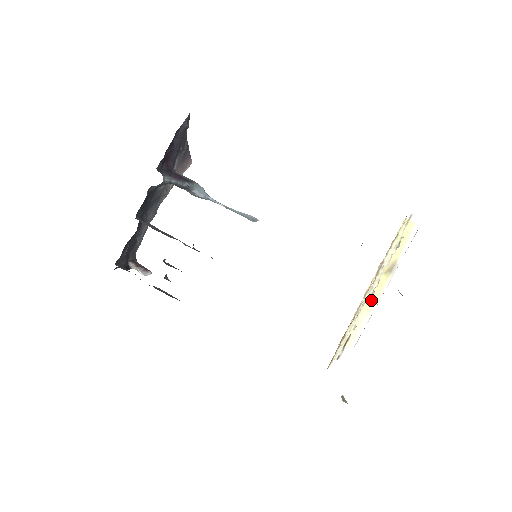
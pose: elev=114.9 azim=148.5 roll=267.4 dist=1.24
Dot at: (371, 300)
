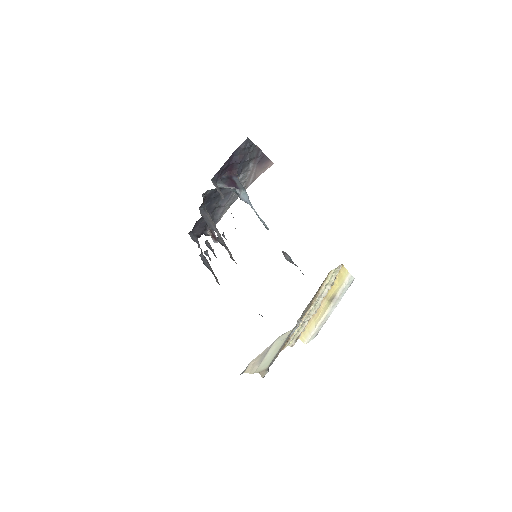
Dot at: (319, 316)
